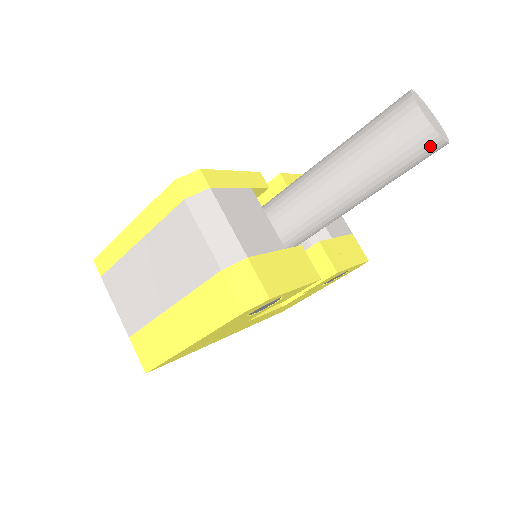
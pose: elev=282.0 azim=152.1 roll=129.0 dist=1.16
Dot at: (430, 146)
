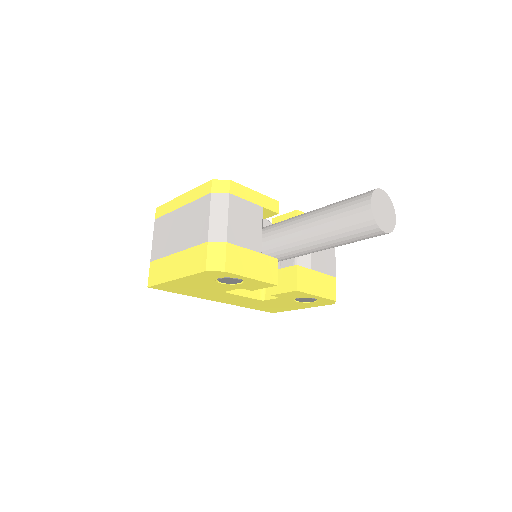
Dot at: (370, 229)
